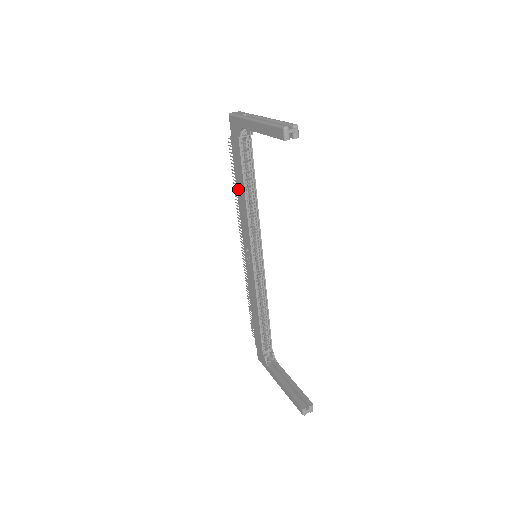
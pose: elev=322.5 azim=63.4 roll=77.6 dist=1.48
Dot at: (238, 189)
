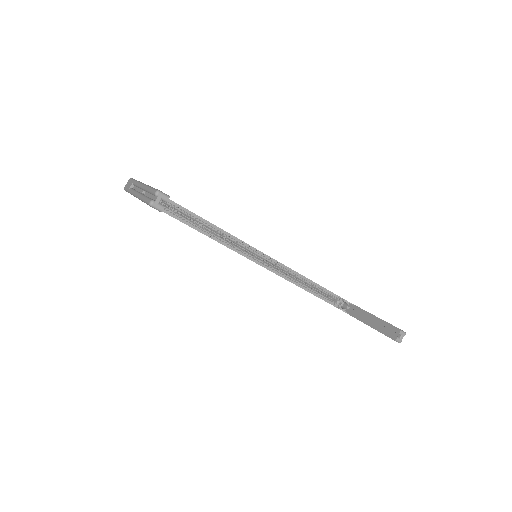
Dot at: occluded
